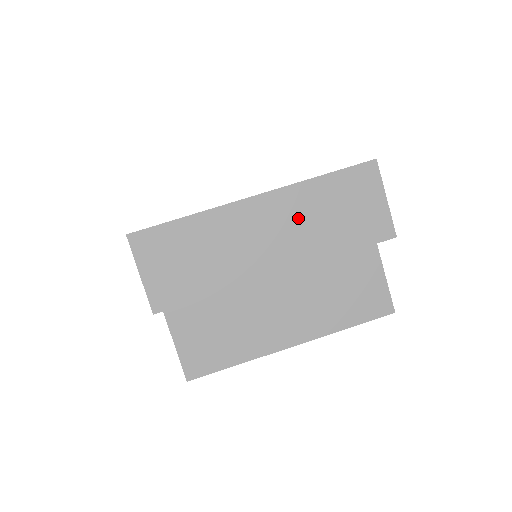
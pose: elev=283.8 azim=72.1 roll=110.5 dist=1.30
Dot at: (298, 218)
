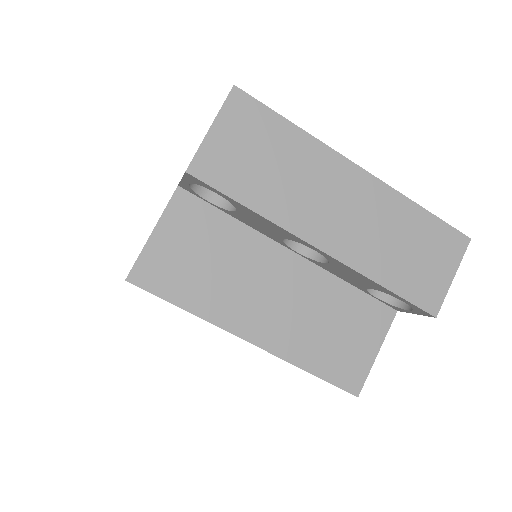
Dot at: (378, 221)
